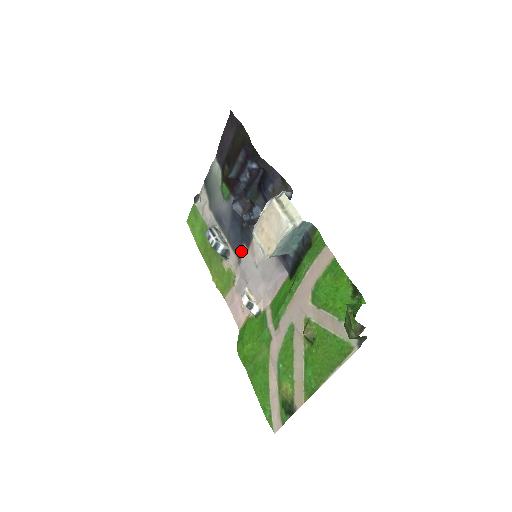
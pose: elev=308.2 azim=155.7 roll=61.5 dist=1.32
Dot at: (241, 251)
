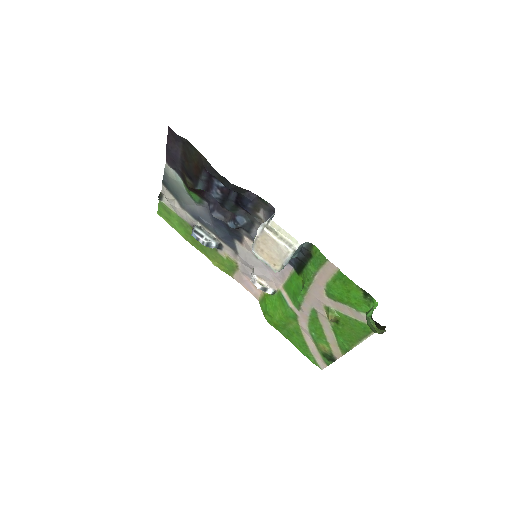
Dot at: (234, 244)
